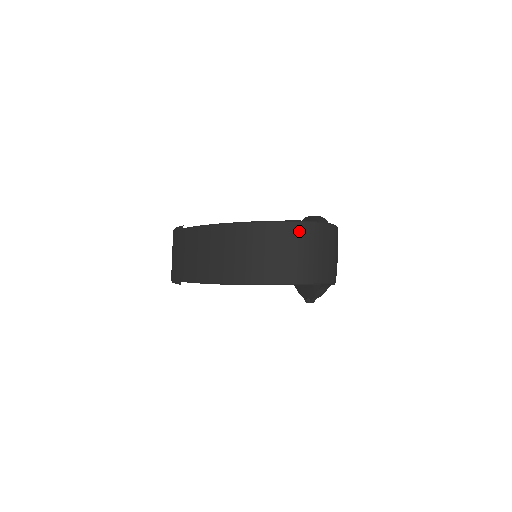
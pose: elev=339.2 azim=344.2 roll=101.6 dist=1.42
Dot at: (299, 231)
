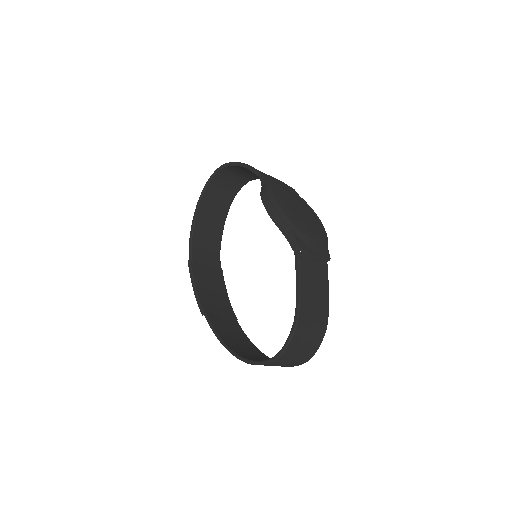
Dot at: (279, 362)
